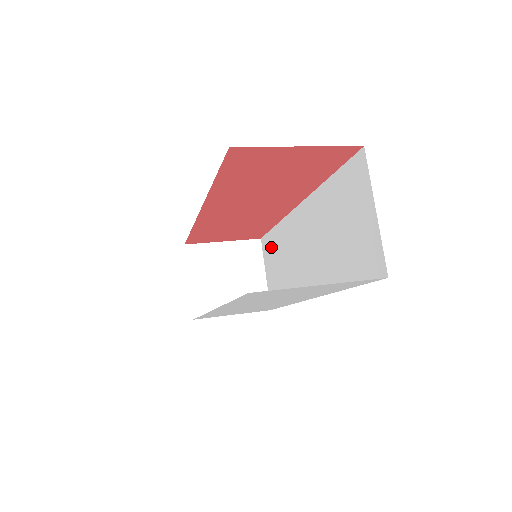
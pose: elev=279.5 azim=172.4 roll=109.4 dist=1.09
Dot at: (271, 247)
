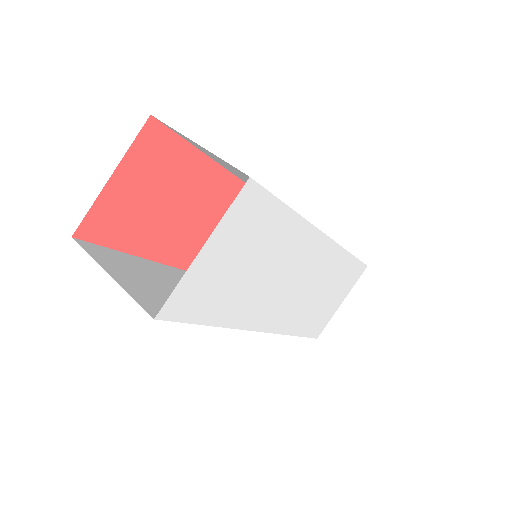
Dot at: occluded
